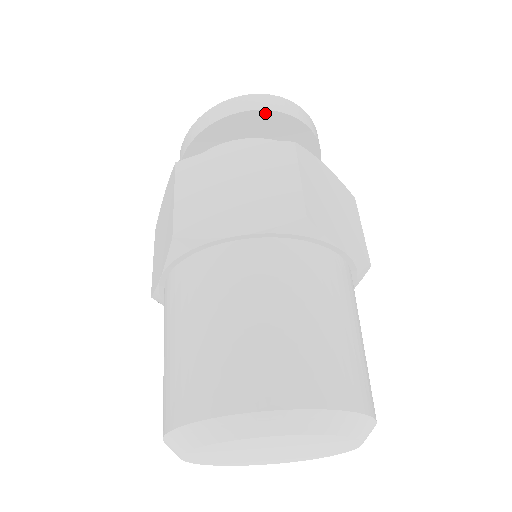
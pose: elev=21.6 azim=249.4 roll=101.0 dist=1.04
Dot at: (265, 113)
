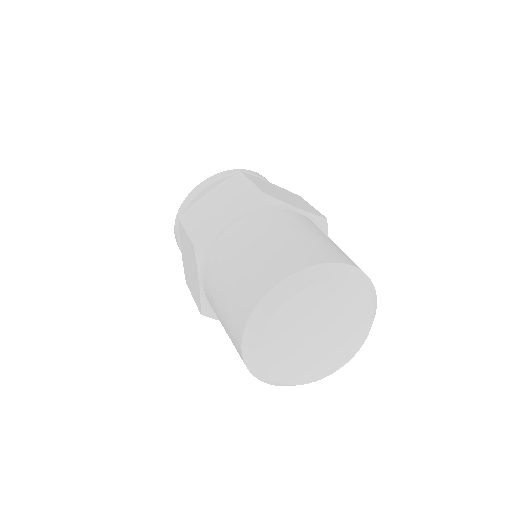
Dot at: occluded
